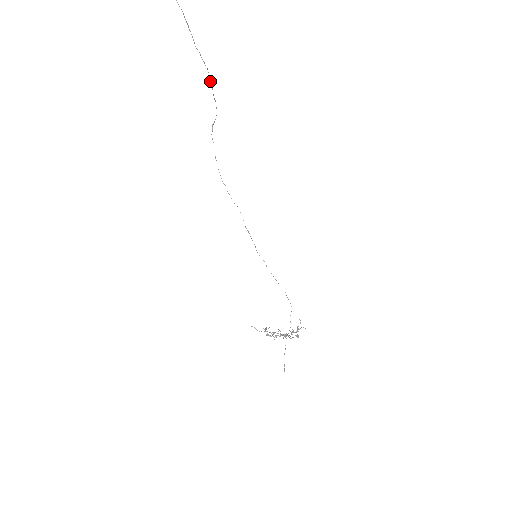
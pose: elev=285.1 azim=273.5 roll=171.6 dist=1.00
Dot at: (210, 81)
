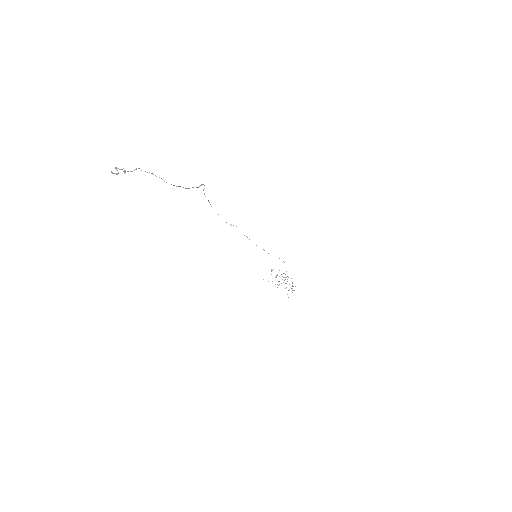
Dot at: occluded
